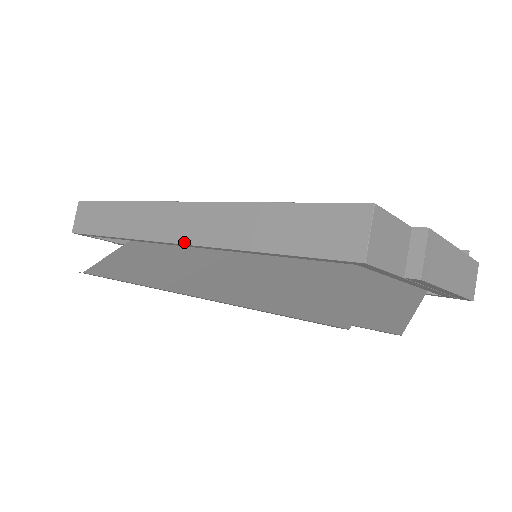
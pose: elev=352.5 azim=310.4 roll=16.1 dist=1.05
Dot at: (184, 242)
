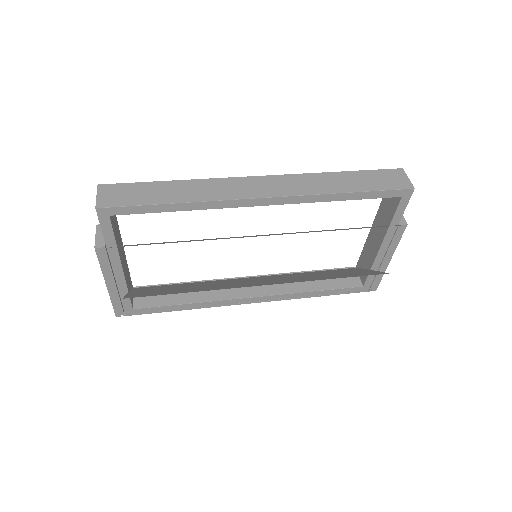
Dot at: (275, 196)
